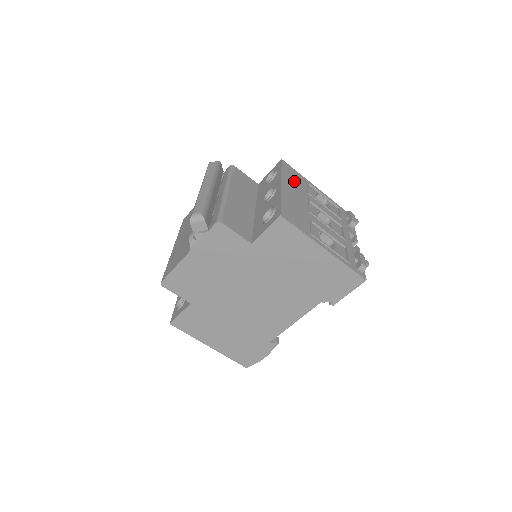
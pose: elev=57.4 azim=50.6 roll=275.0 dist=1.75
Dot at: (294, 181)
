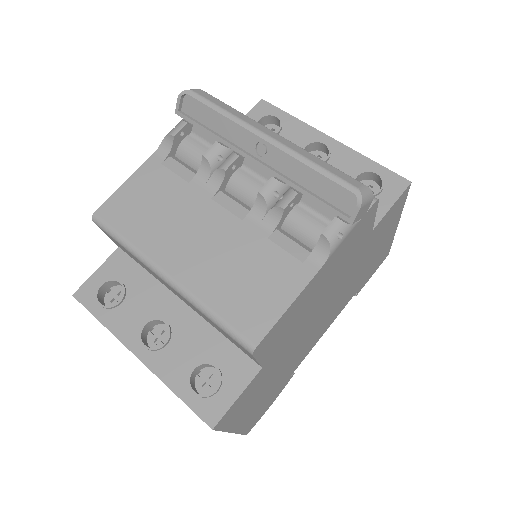
Dot at: occluded
